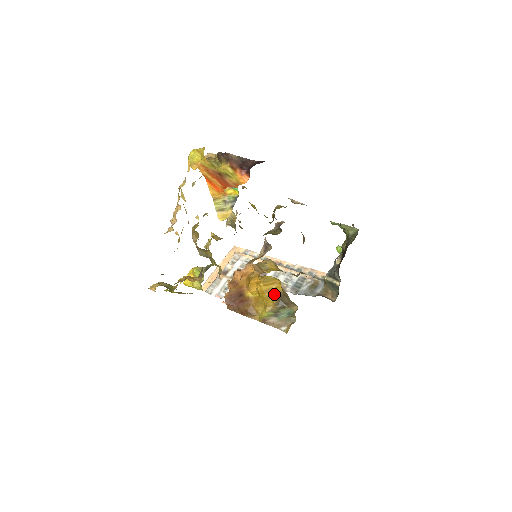
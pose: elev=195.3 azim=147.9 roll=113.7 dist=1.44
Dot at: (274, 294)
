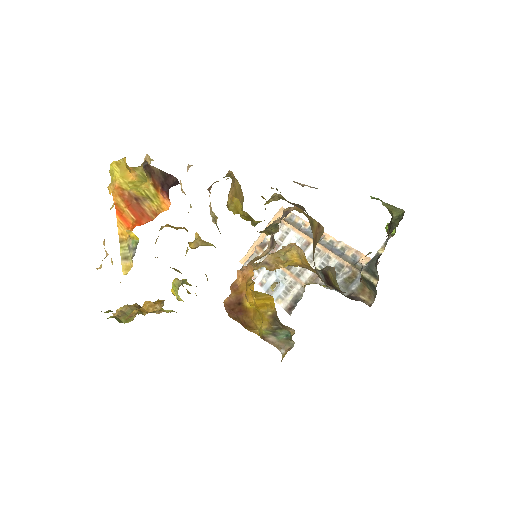
Dot at: (269, 311)
